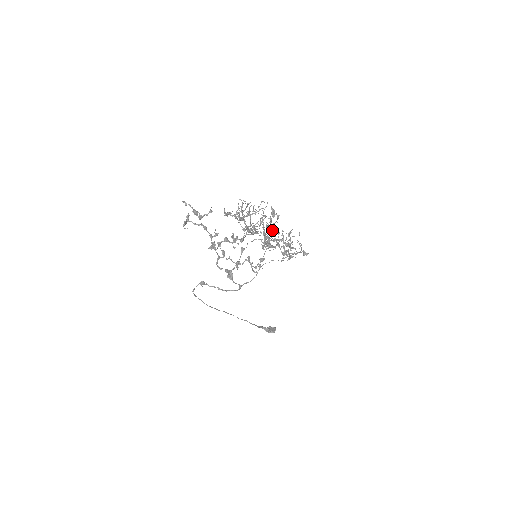
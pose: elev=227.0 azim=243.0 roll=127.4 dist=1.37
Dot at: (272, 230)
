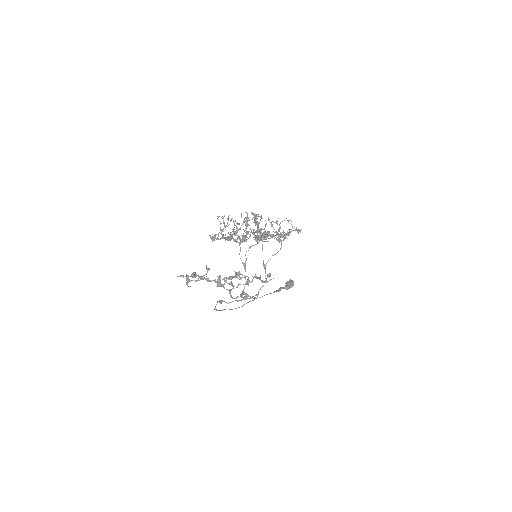
Dot at: (262, 235)
